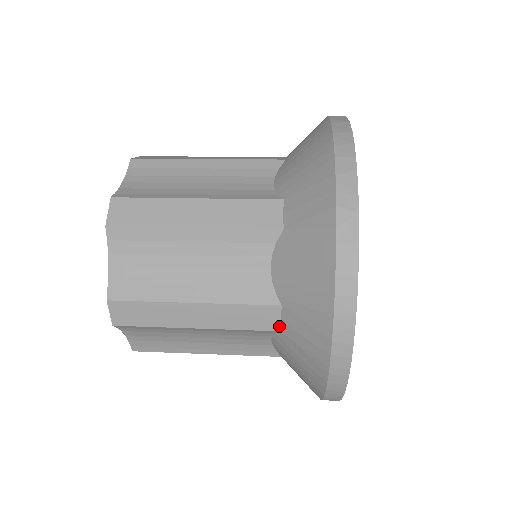
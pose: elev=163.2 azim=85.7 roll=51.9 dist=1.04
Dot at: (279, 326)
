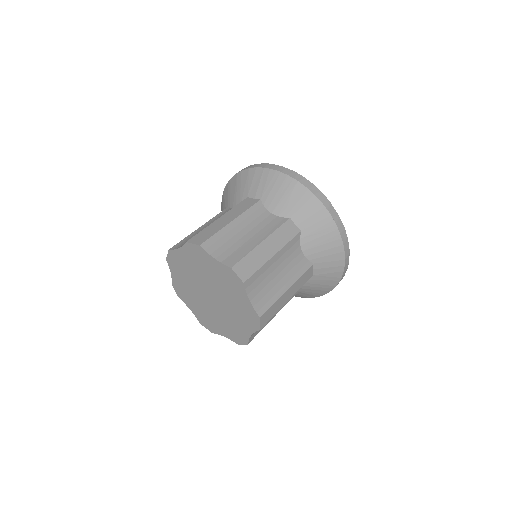
Dot at: occluded
